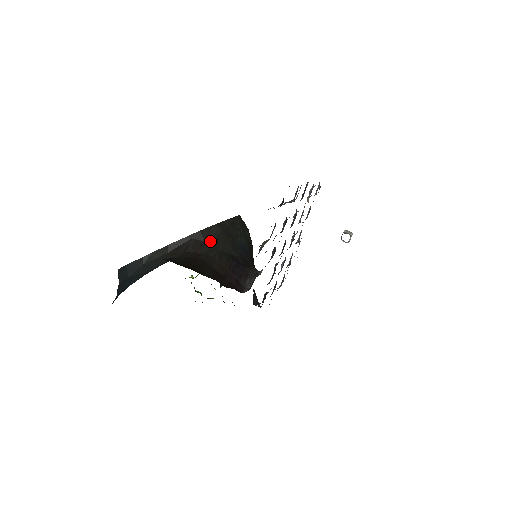
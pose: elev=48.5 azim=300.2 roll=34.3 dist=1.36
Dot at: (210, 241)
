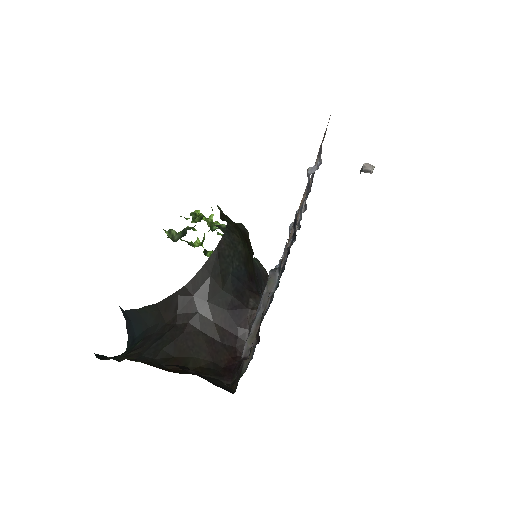
Dot at: (198, 294)
